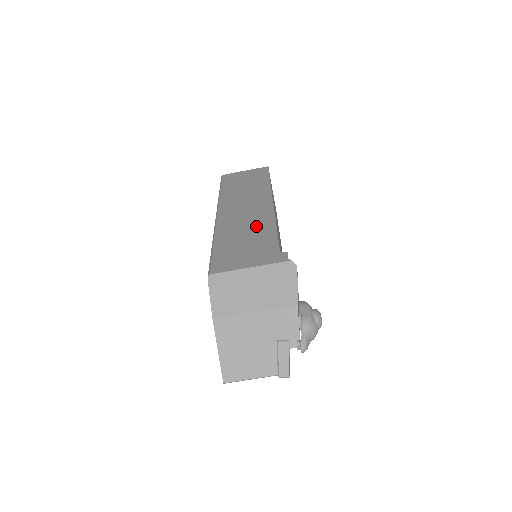
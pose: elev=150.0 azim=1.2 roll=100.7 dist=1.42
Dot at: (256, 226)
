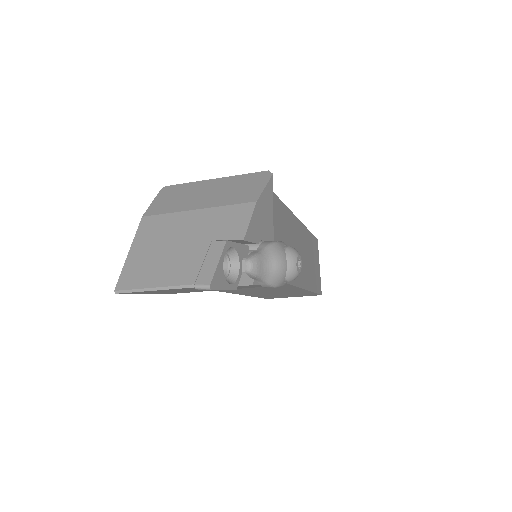
Dot at: occluded
